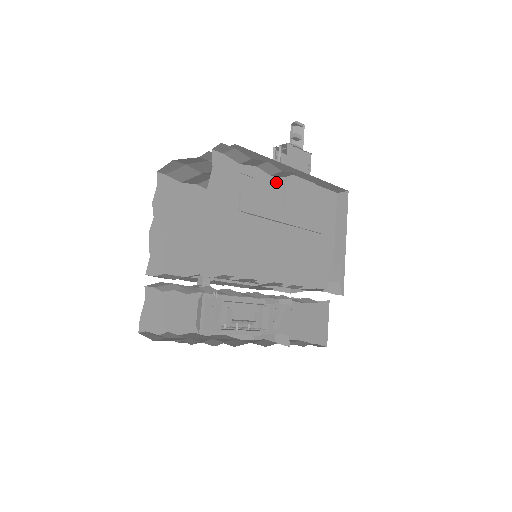
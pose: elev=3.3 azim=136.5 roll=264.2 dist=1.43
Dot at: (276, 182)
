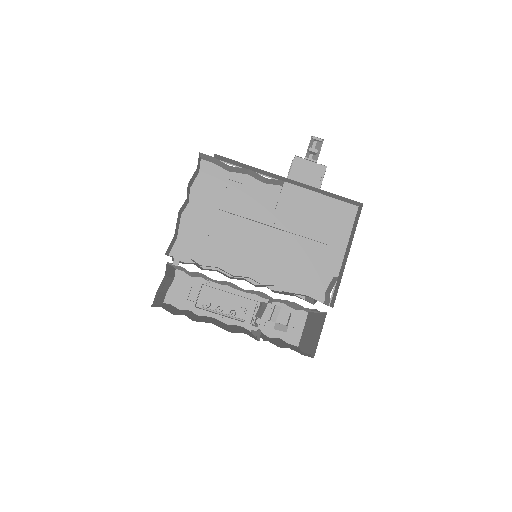
Dot at: (270, 189)
